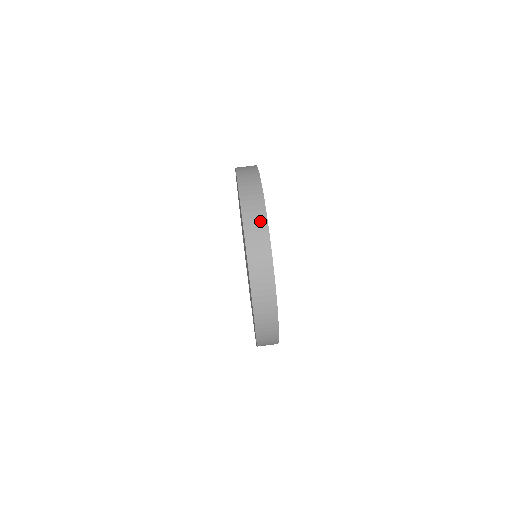
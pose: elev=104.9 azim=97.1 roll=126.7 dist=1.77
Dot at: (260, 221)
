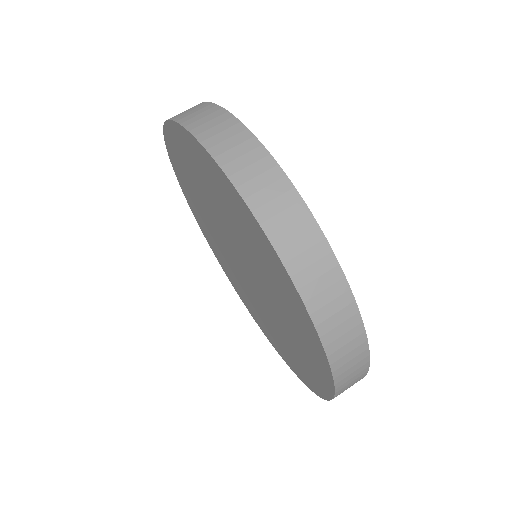
Dot at: (324, 265)
